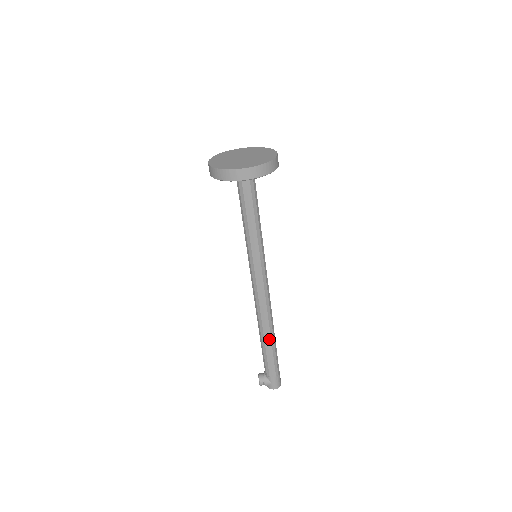
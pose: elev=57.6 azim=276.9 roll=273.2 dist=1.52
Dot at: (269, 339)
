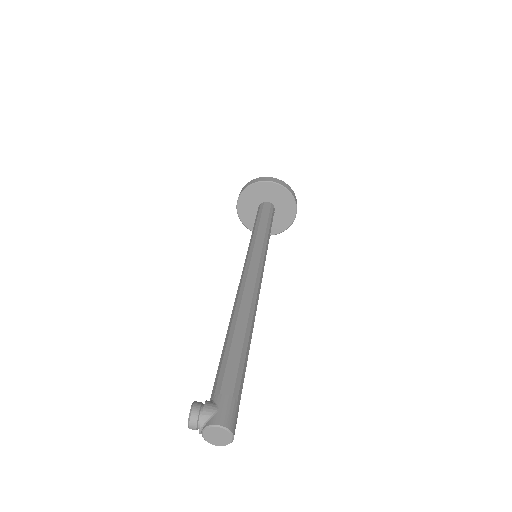
Dot at: (243, 328)
